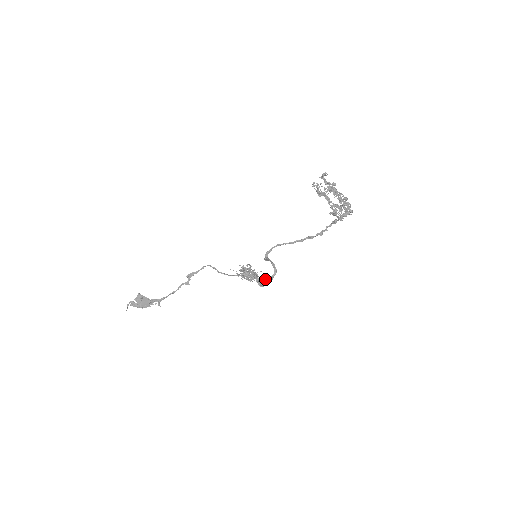
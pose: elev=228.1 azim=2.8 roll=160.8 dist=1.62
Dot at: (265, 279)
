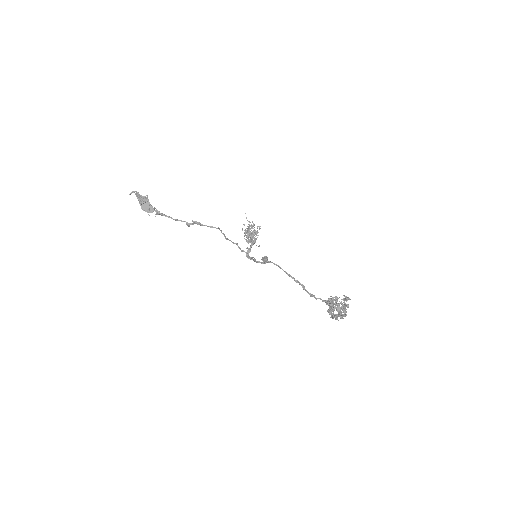
Dot at: (253, 259)
